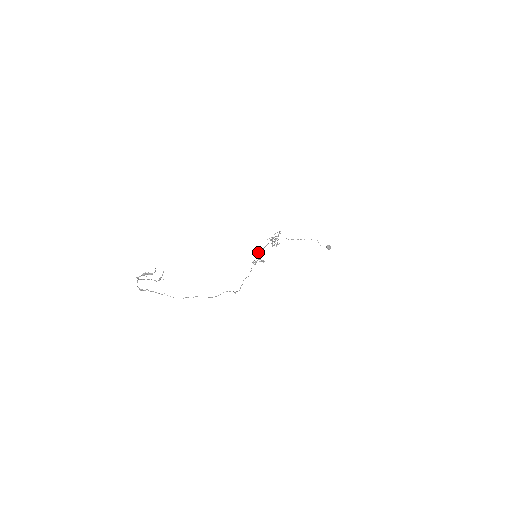
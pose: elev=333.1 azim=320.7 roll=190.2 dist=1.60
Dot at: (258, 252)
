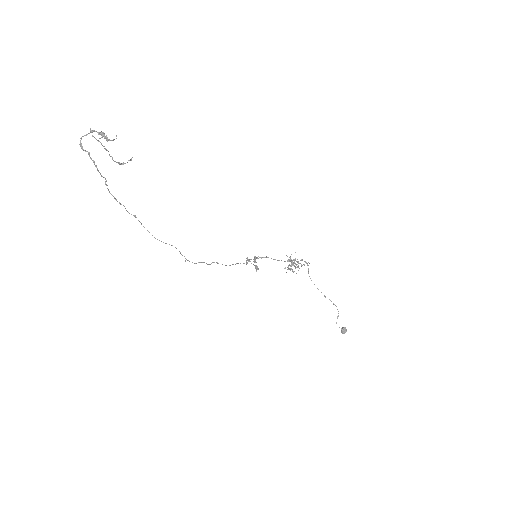
Dot at: (264, 257)
